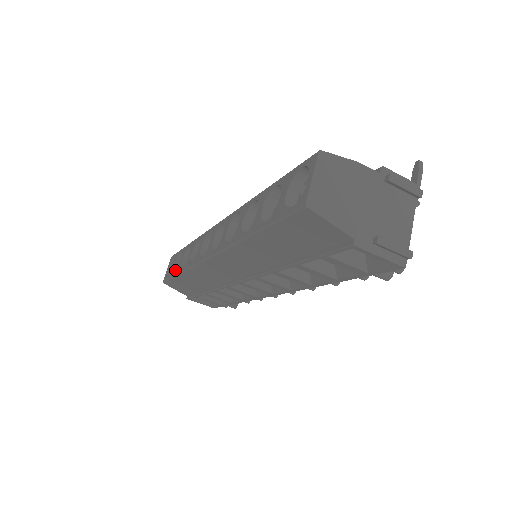
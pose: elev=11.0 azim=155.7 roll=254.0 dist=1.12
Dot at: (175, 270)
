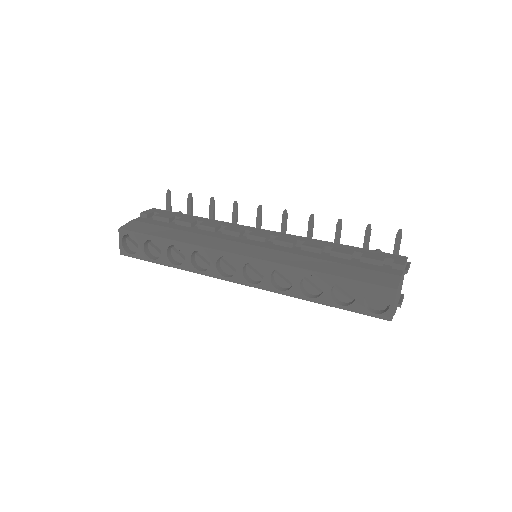
Dot at: (146, 252)
